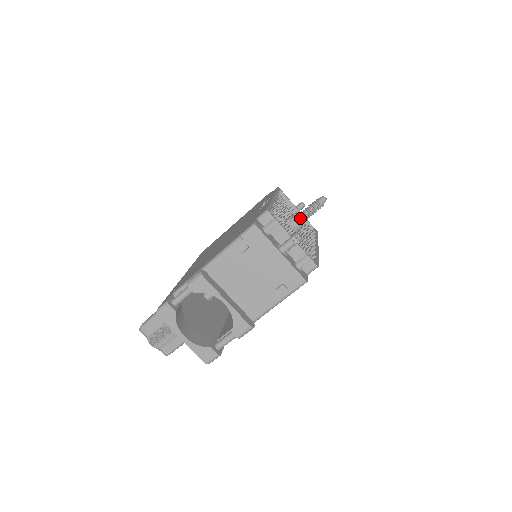
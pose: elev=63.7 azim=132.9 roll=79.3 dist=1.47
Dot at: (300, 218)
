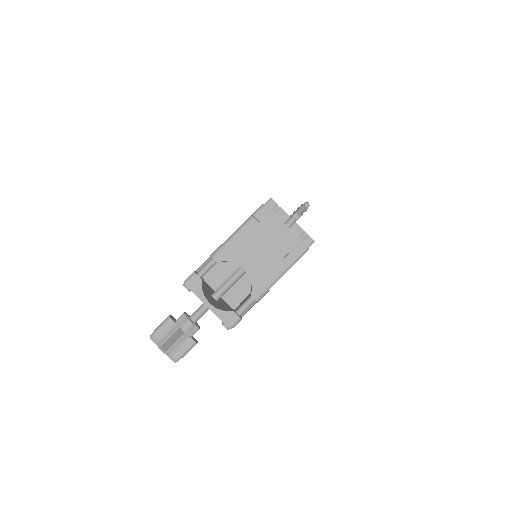
Dot at: occluded
